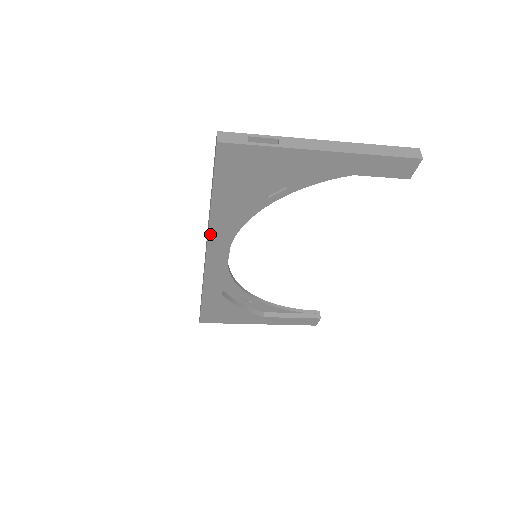
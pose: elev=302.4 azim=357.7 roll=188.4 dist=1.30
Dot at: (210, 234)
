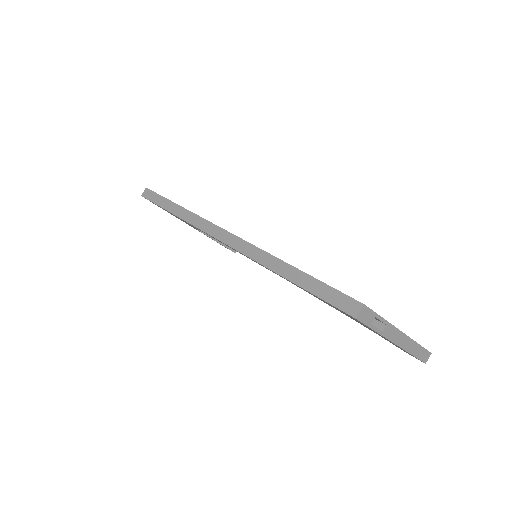
Dot at: (251, 258)
